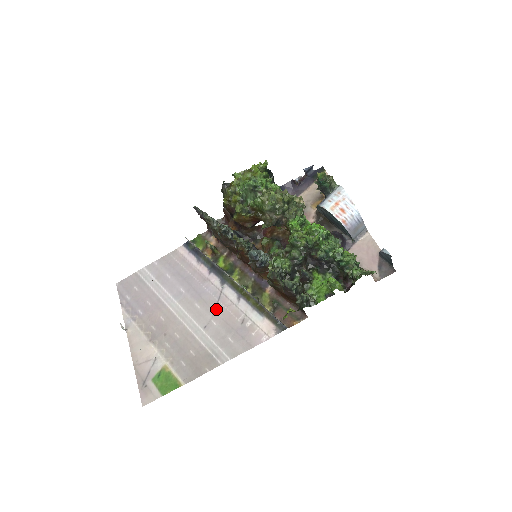
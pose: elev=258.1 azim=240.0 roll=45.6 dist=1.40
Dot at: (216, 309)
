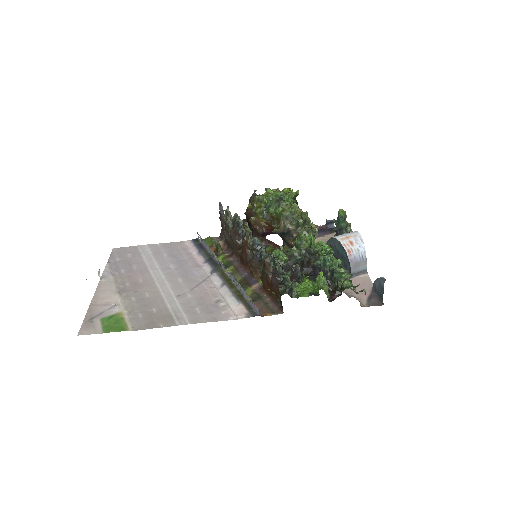
Dot at: (197, 286)
